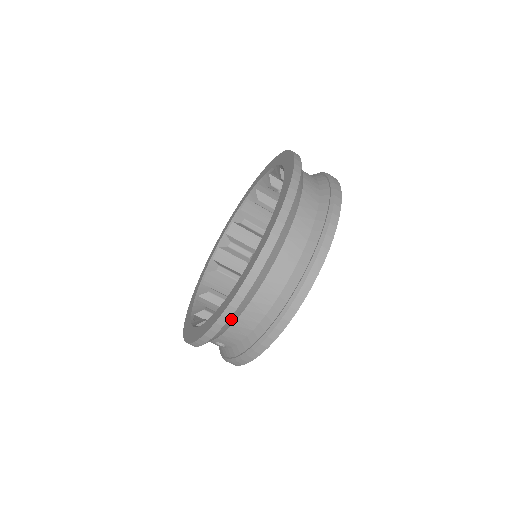
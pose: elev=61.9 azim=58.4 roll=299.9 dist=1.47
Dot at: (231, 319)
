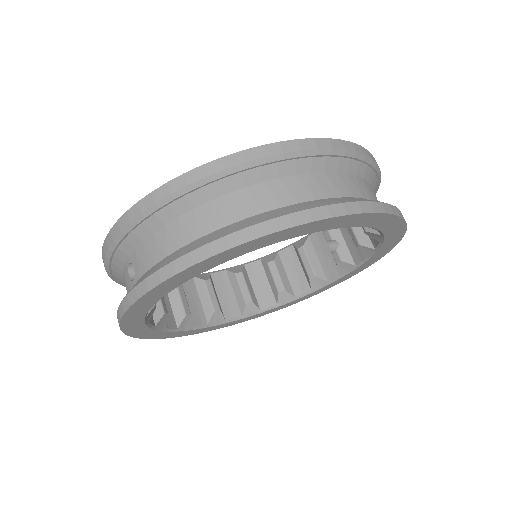
Dot at: (171, 205)
